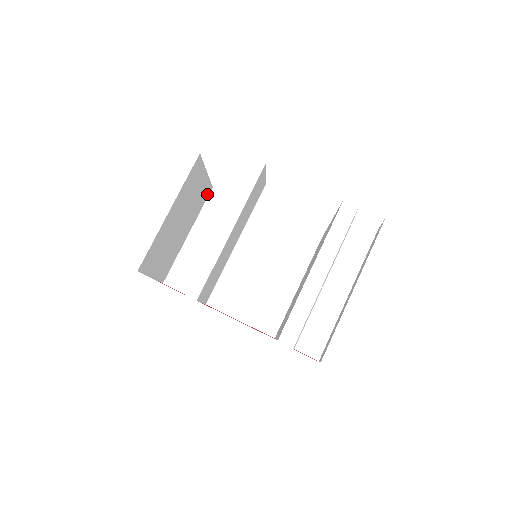
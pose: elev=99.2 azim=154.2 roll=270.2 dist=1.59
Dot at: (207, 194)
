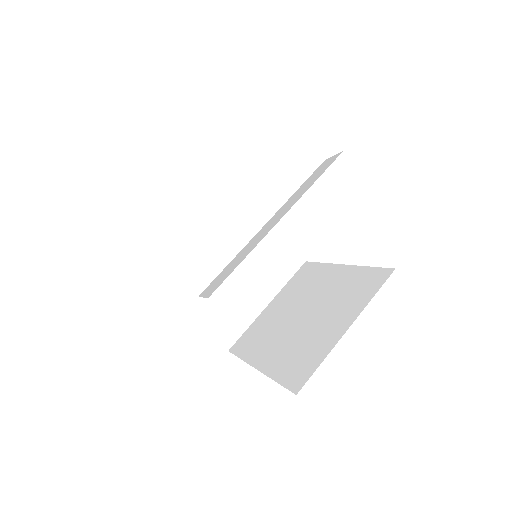
Dot at: (295, 265)
